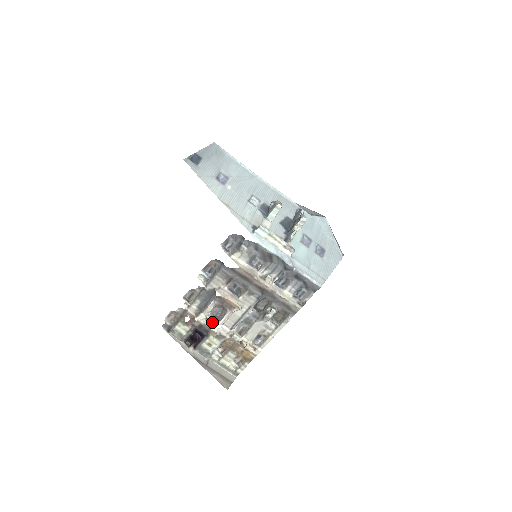
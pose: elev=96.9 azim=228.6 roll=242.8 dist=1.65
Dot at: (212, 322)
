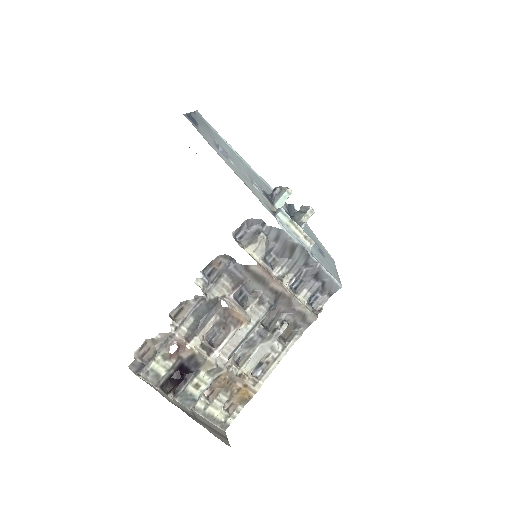
Dot at: (208, 349)
